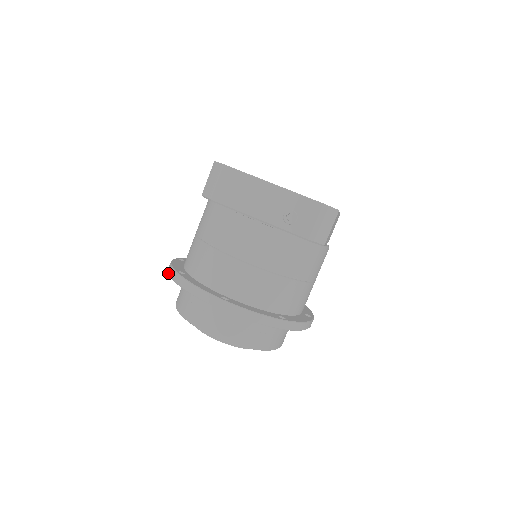
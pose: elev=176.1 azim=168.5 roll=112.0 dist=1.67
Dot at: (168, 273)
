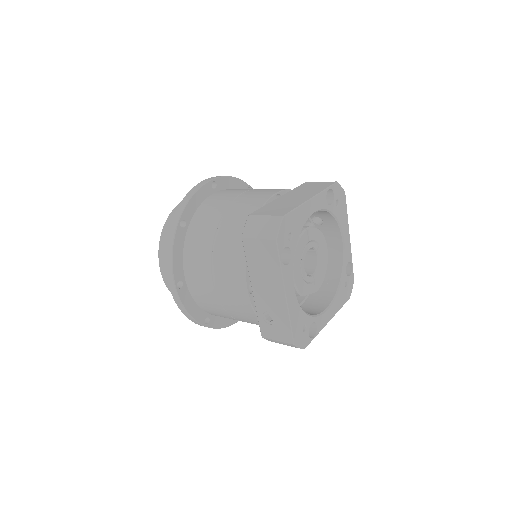
Dot at: (180, 203)
